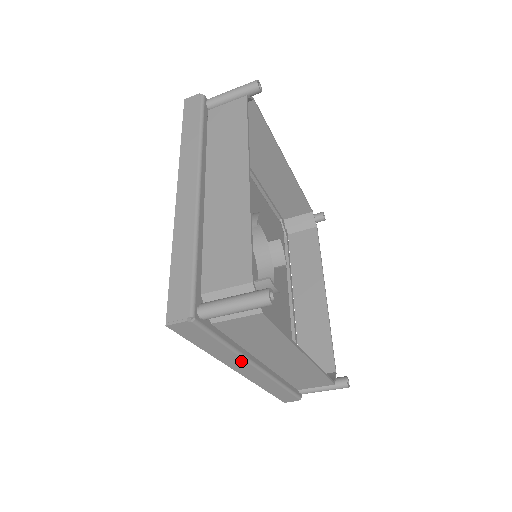
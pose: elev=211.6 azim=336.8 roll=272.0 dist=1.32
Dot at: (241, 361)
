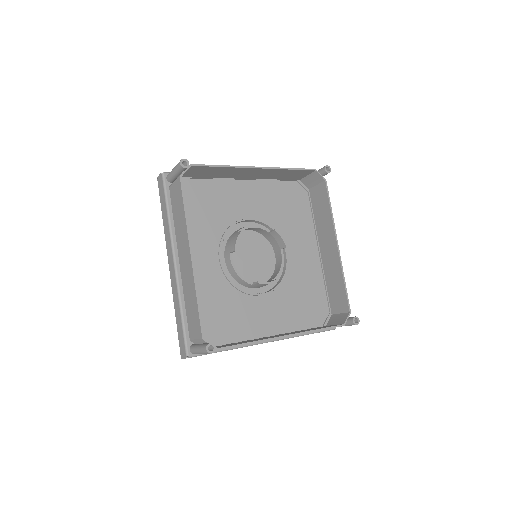
Dot at: occluded
